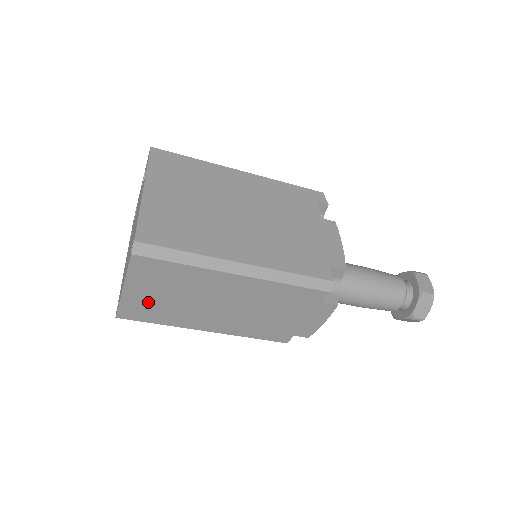
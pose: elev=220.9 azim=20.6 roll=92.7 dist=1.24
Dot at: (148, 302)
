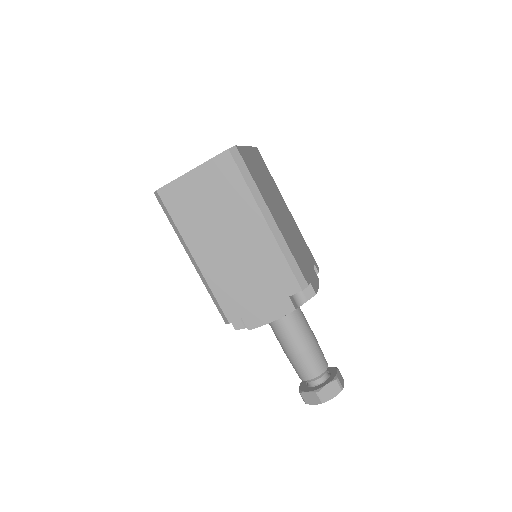
Dot at: (191, 195)
